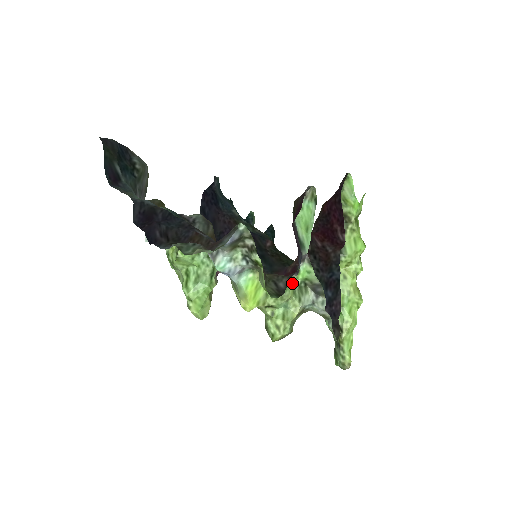
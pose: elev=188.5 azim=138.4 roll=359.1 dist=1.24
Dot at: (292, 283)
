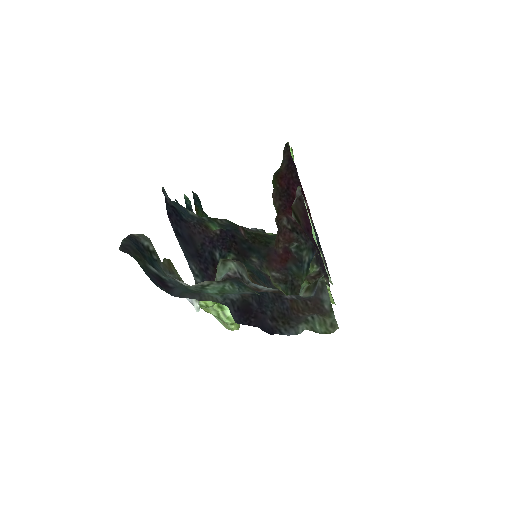
Dot at: (311, 272)
